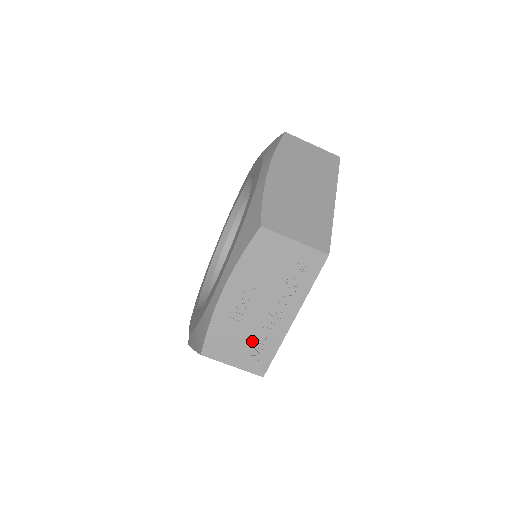
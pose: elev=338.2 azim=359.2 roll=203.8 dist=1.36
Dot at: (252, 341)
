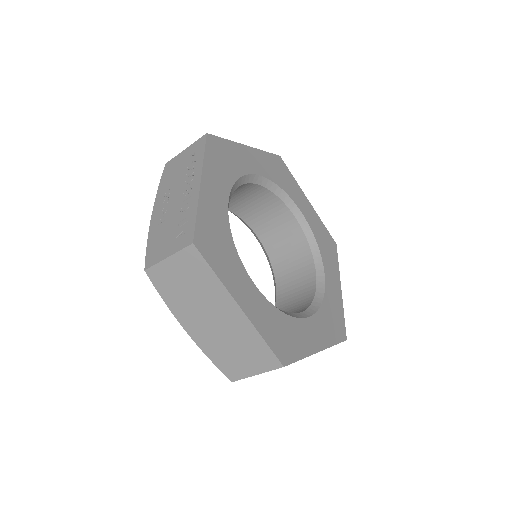
Dot at: (177, 225)
